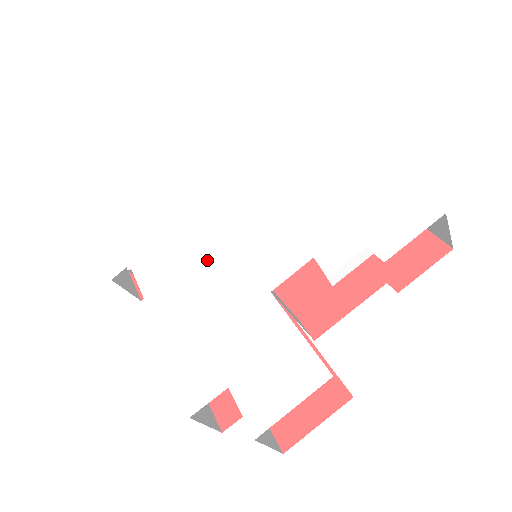
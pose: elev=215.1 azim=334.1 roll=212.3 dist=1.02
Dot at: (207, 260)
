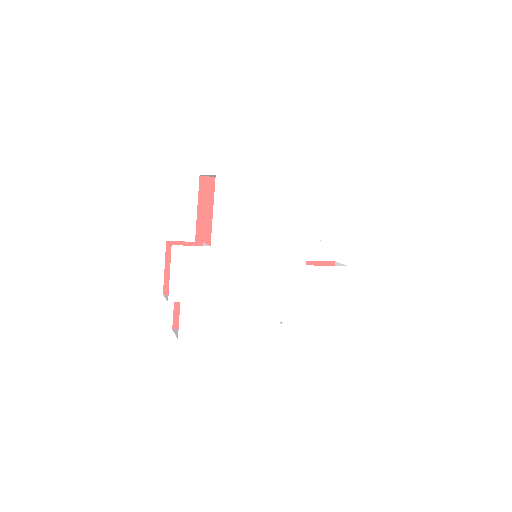
Dot at: (264, 282)
